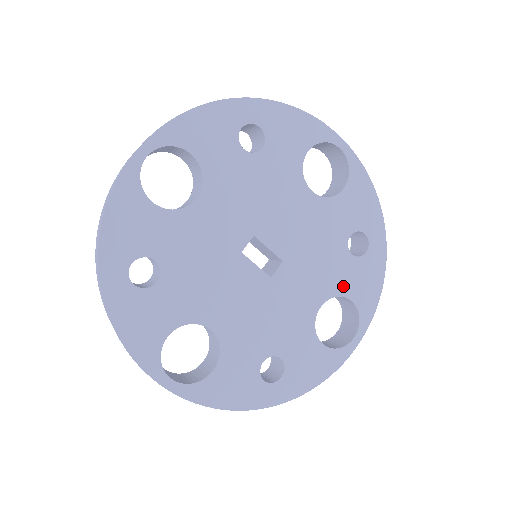
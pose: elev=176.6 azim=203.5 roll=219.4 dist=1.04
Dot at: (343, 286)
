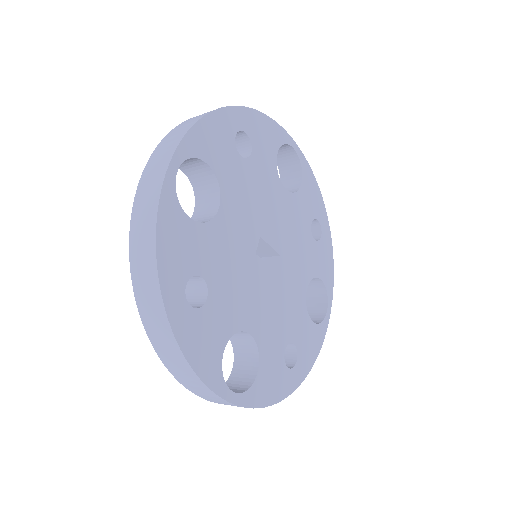
Dot at: (315, 268)
